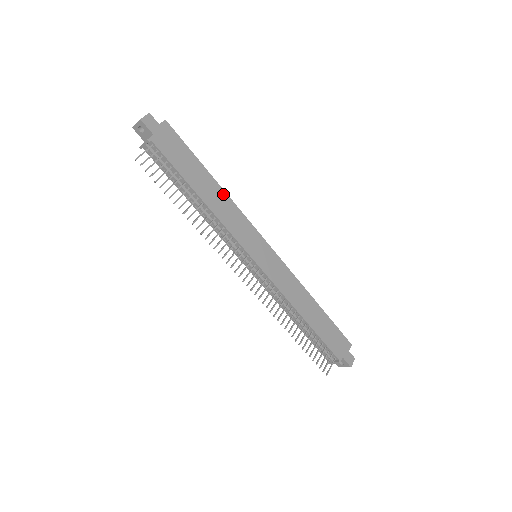
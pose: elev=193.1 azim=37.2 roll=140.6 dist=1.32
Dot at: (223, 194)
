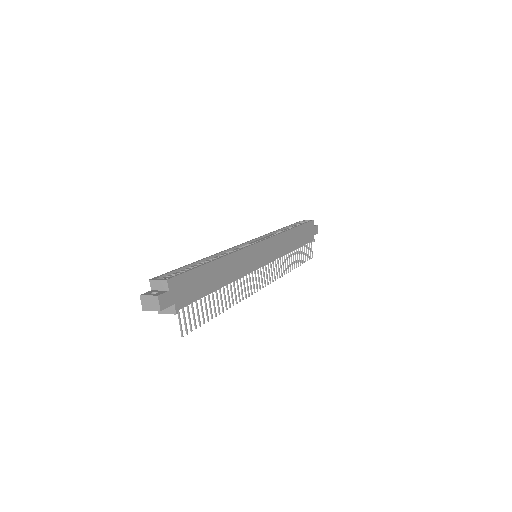
Dot at: (226, 259)
